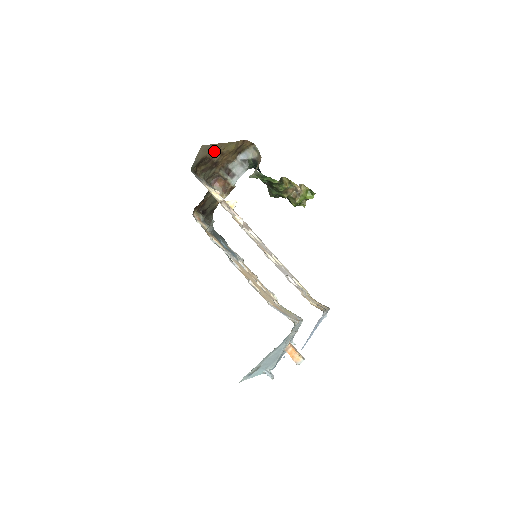
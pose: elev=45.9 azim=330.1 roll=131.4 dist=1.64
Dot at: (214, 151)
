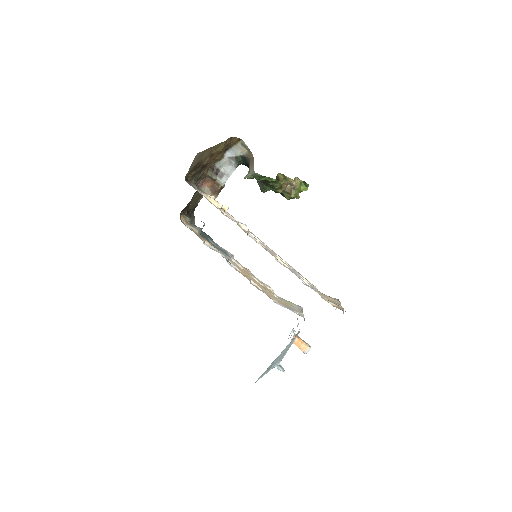
Dot at: (206, 155)
